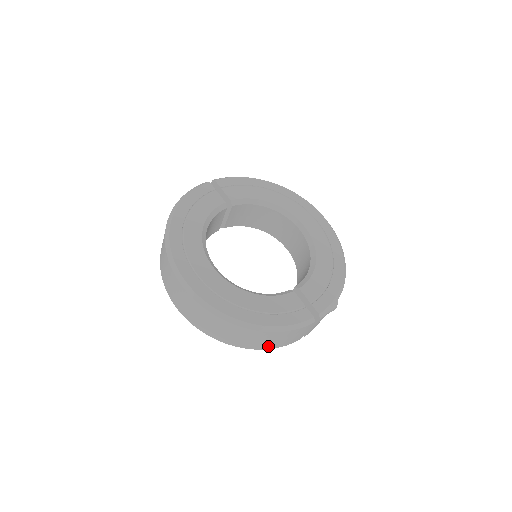
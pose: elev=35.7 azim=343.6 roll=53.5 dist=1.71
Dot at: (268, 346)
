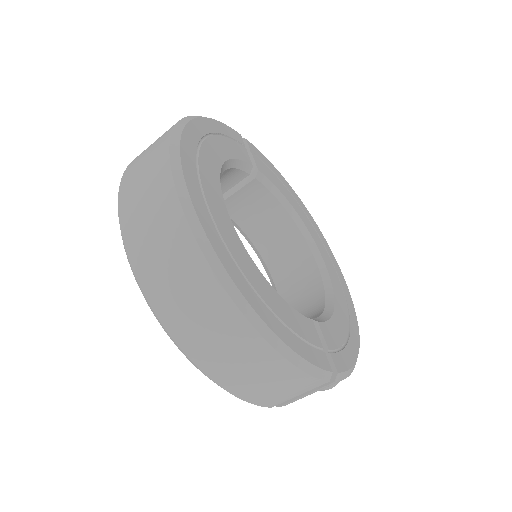
Dot at: (238, 386)
